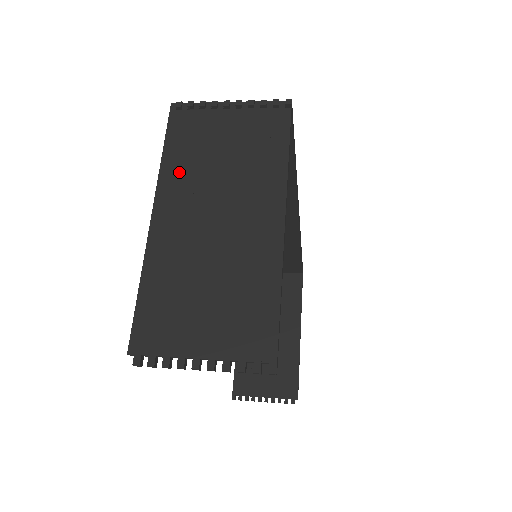
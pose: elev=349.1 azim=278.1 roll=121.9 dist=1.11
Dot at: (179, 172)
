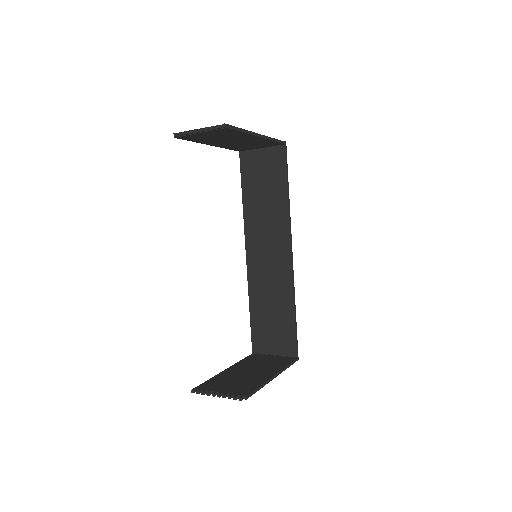
Dot at: occluded
